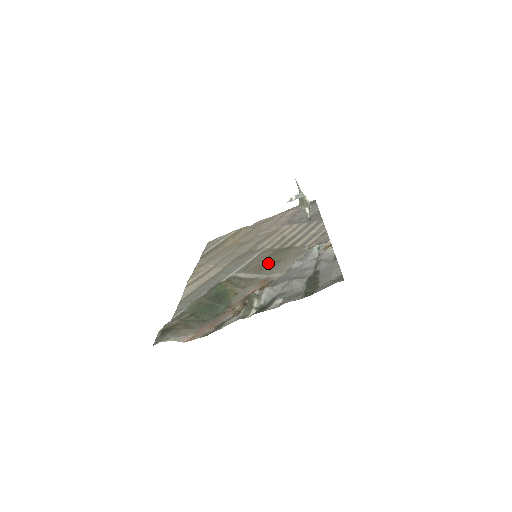
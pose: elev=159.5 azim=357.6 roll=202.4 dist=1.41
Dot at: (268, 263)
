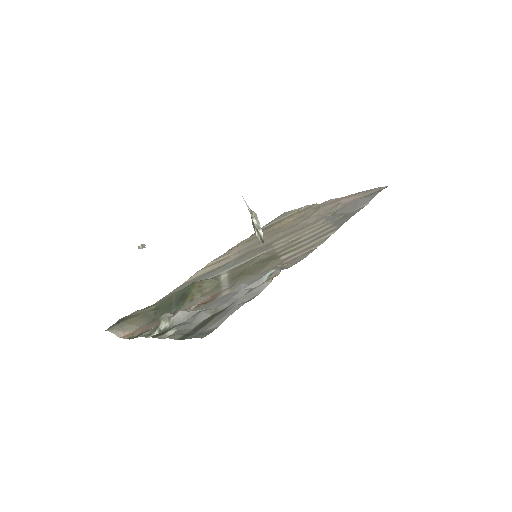
Dot at: (245, 272)
